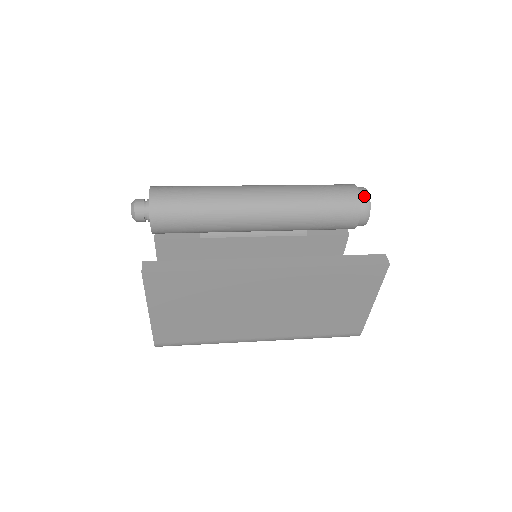
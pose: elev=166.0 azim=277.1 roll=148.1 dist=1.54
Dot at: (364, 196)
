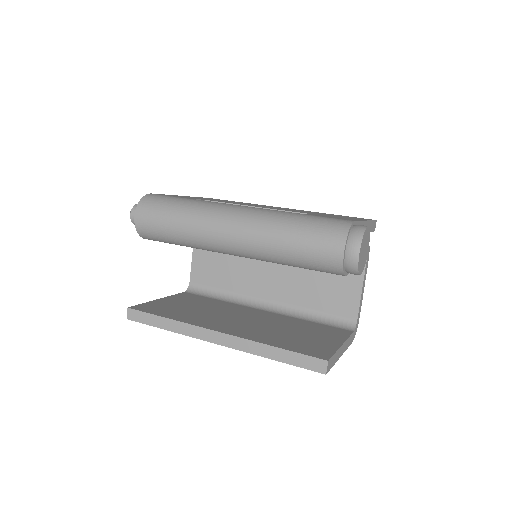
Dot at: (350, 260)
